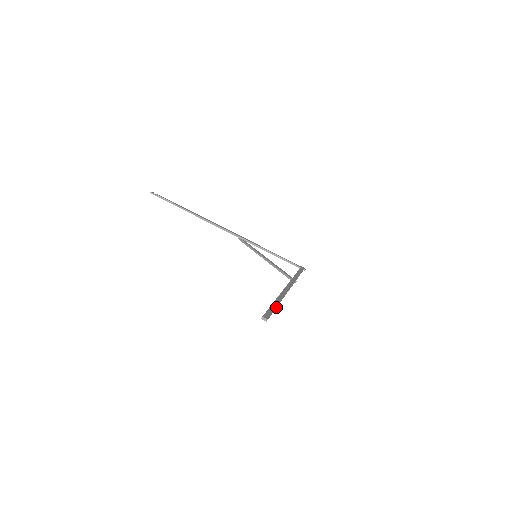
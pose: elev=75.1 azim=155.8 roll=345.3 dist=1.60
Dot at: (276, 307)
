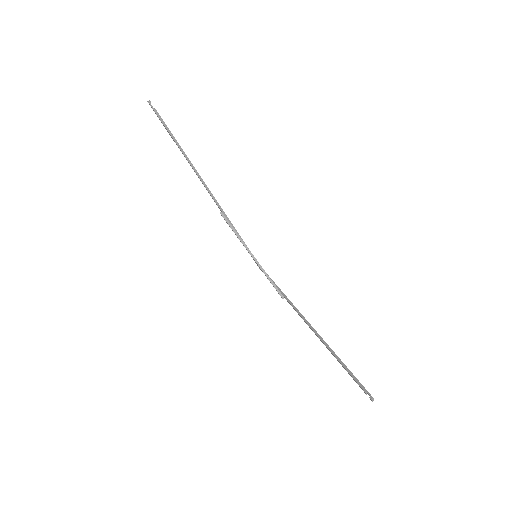
Dot at: (346, 368)
